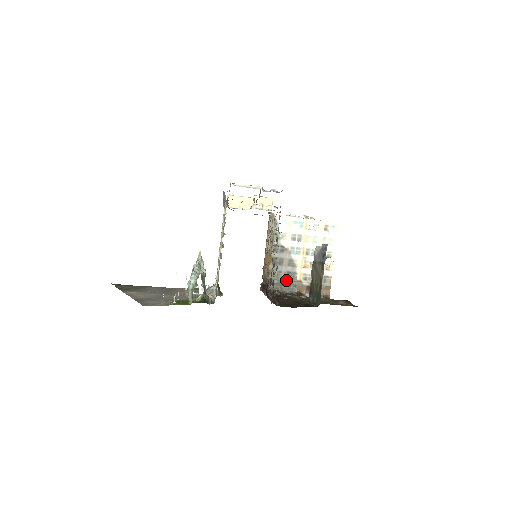
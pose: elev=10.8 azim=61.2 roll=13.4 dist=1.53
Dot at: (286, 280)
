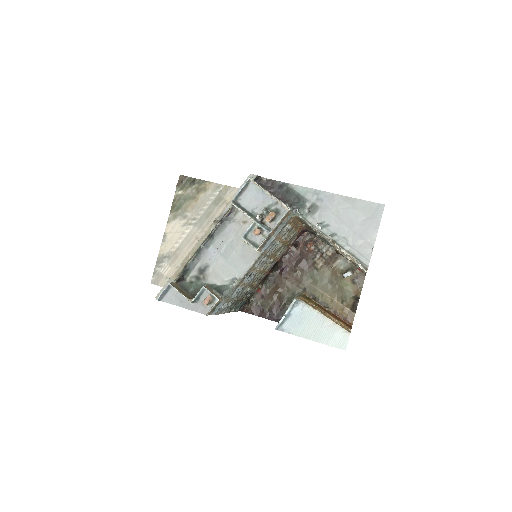
Dot at: (325, 241)
